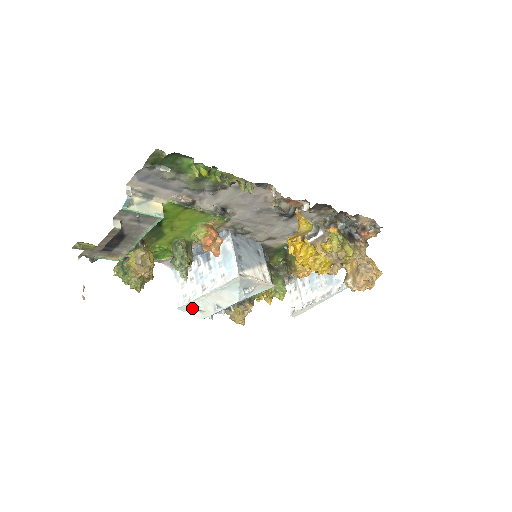
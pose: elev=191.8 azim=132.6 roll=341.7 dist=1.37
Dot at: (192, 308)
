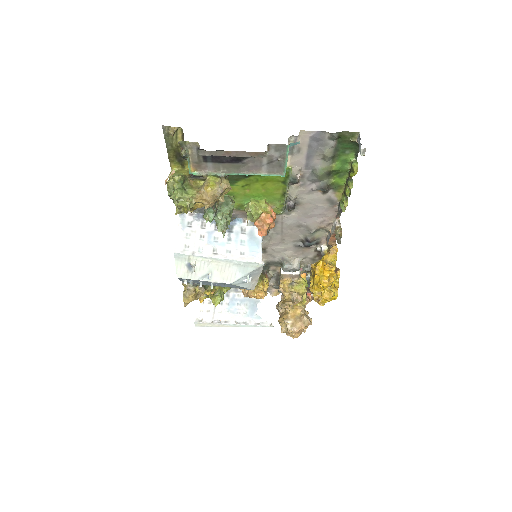
Dot at: (186, 262)
